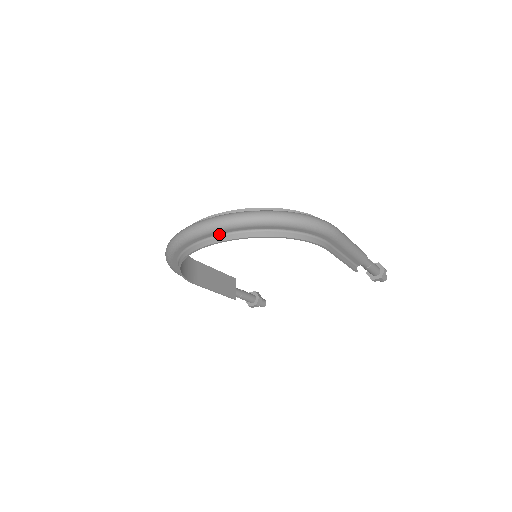
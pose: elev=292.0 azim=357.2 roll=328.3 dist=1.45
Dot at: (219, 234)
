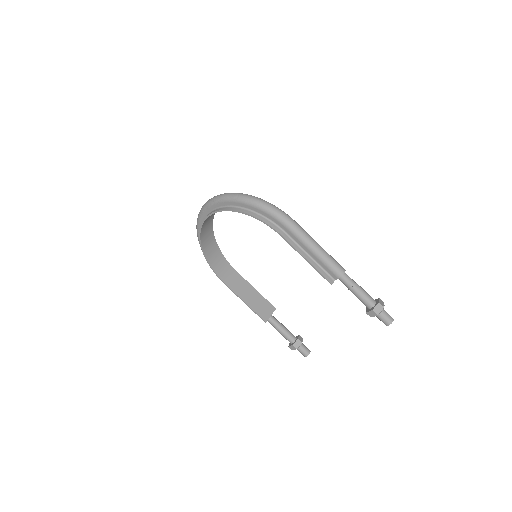
Dot at: (210, 212)
